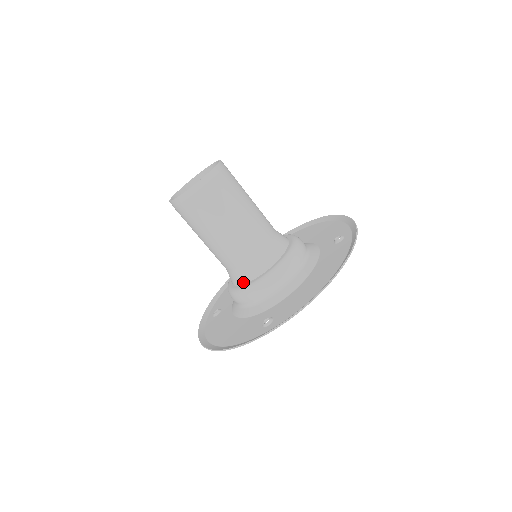
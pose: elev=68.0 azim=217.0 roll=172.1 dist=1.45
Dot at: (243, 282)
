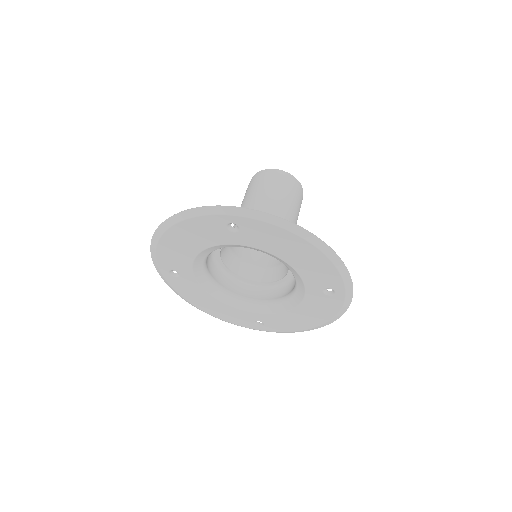
Dot at: occluded
